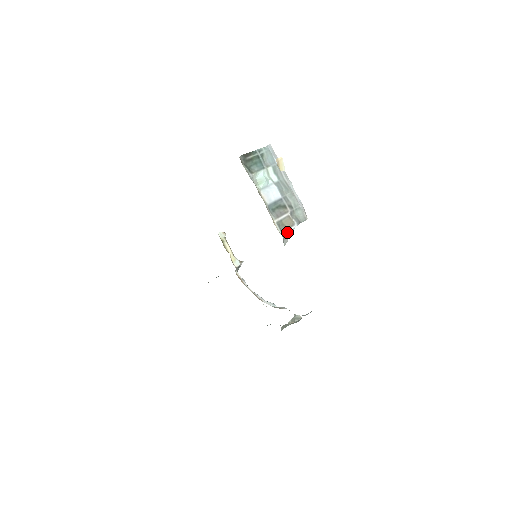
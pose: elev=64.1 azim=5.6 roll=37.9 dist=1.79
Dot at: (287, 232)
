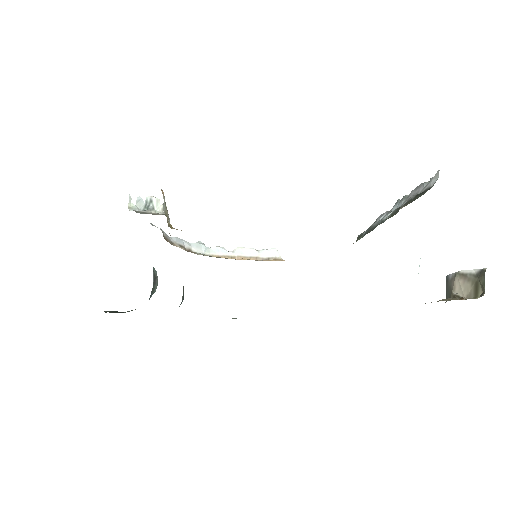
Dot at: occluded
